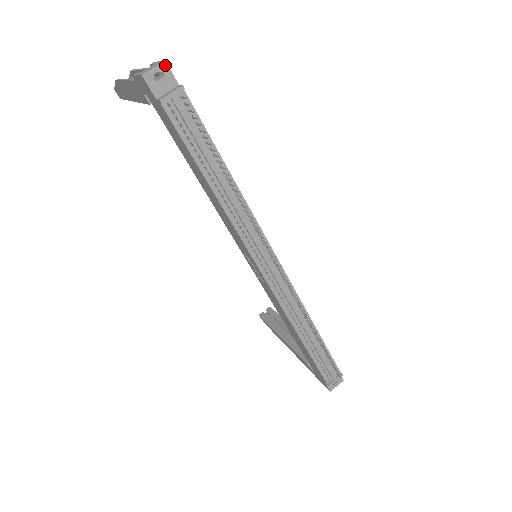
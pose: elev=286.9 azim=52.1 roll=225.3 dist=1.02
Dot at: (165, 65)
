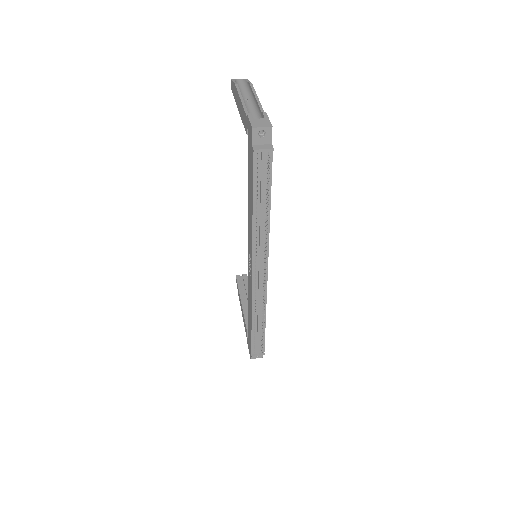
Dot at: (271, 129)
